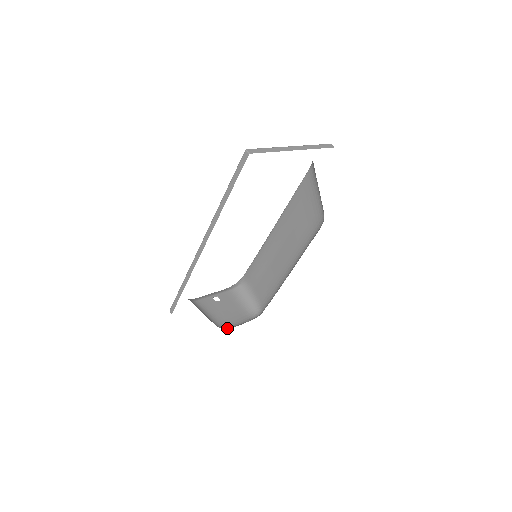
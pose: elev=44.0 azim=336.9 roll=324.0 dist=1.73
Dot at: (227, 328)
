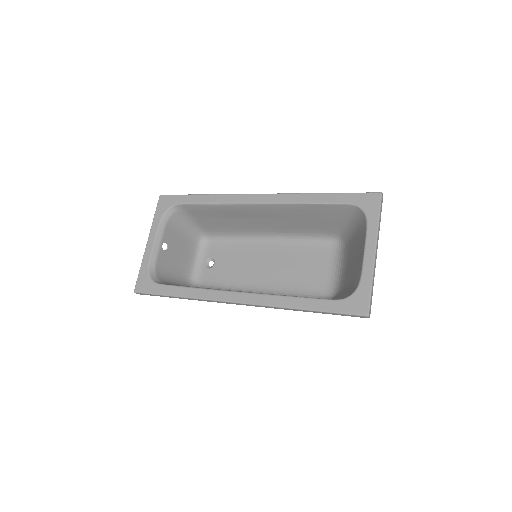
Dot at: (192, 277)
